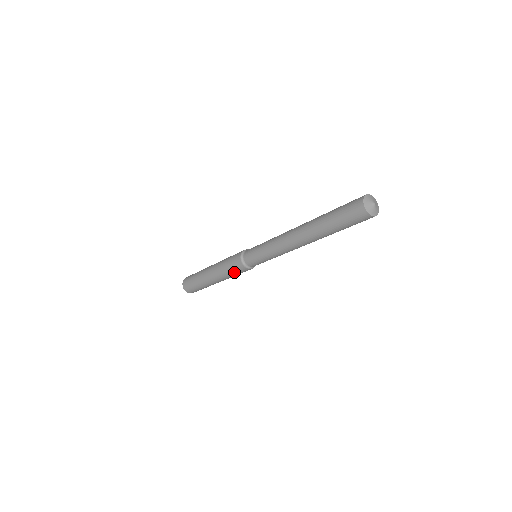
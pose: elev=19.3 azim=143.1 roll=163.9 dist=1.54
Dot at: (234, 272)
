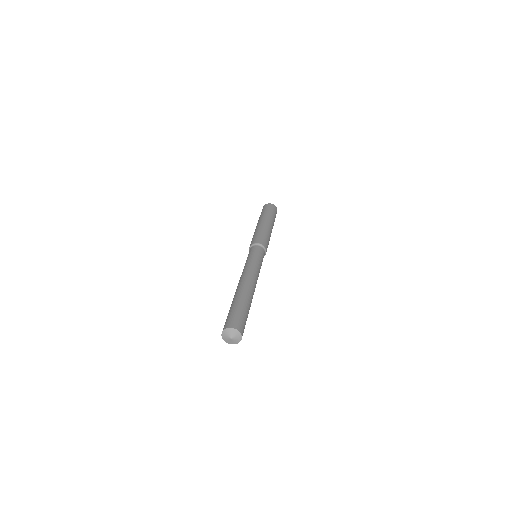
Dot at: occluded
